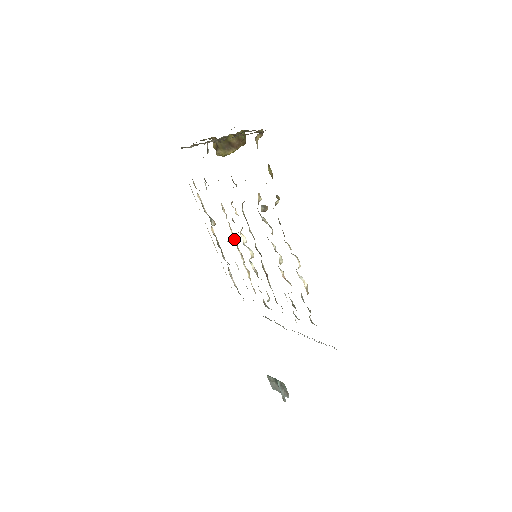
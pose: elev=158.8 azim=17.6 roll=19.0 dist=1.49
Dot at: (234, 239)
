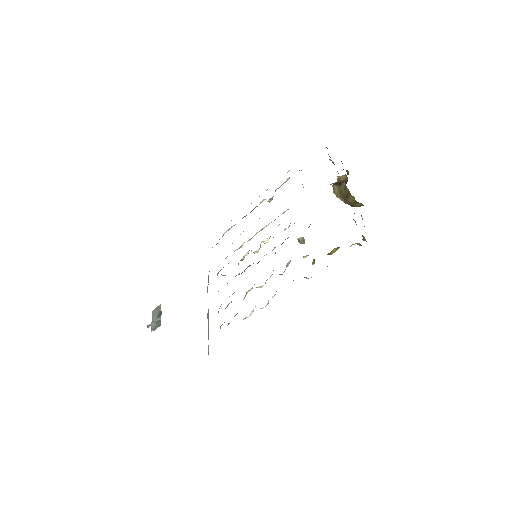
Dot at: (263, 228)
